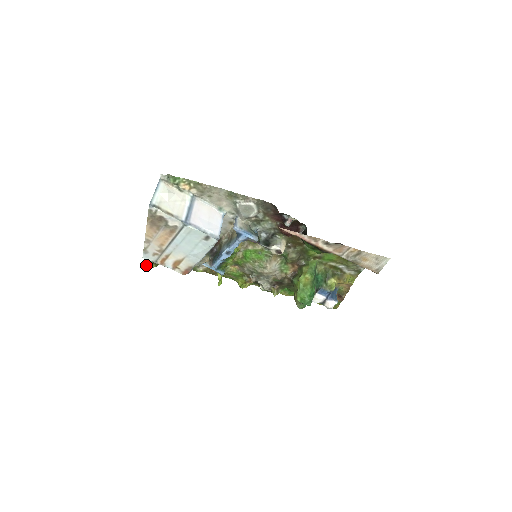
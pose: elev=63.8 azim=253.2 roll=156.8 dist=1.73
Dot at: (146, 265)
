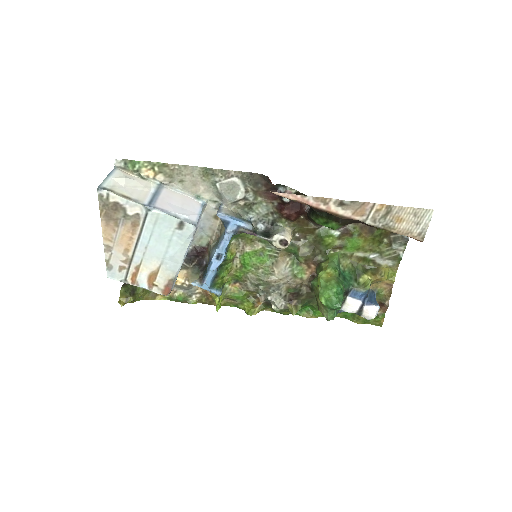
Dot at: (121, 299)
